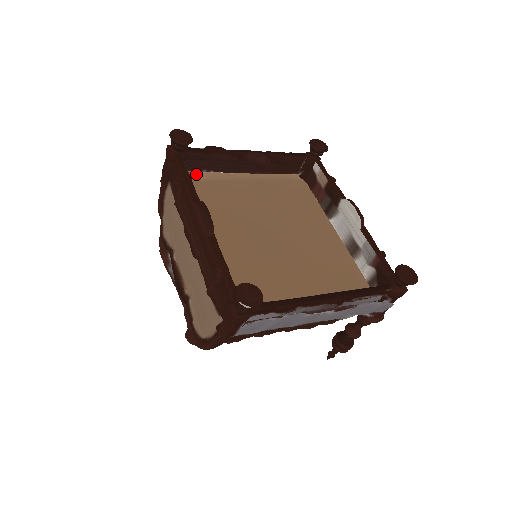
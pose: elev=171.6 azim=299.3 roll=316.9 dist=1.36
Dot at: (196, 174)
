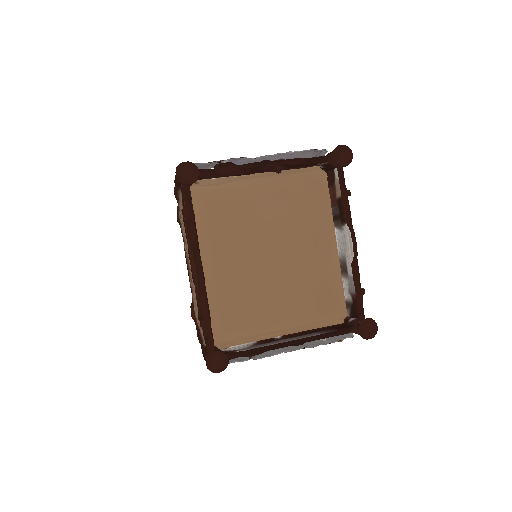
Dot at: (207, 181)
